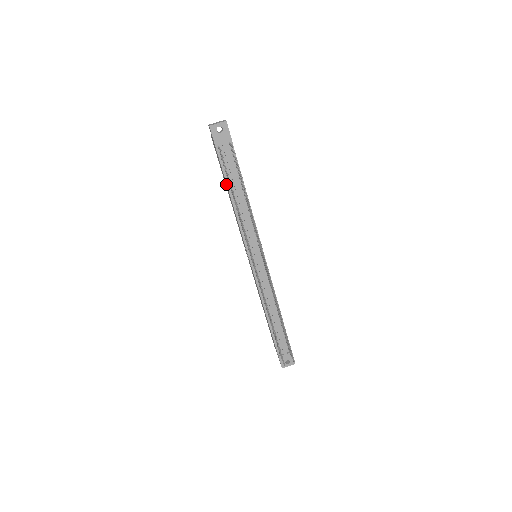
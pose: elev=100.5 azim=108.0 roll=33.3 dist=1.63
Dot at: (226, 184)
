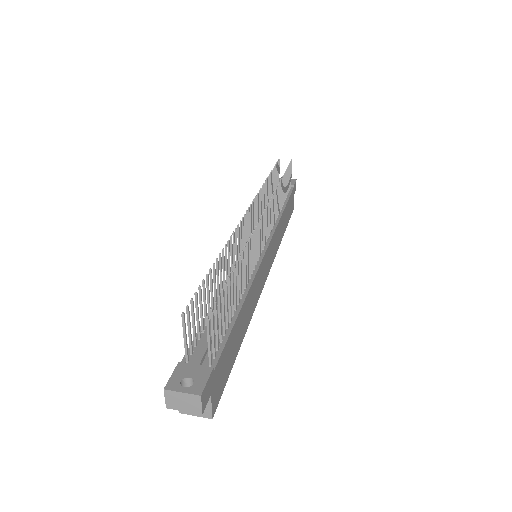
Dot at: occluded
